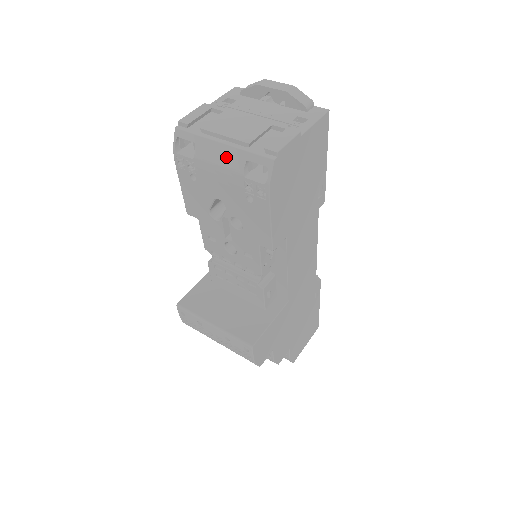
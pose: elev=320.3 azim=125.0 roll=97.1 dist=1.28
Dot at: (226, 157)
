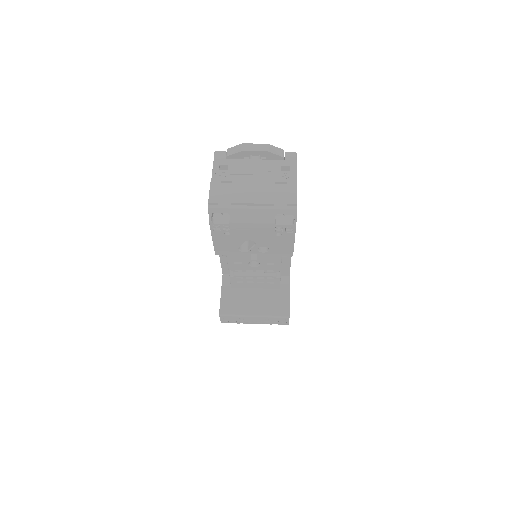
Dot at: (258, 216)
